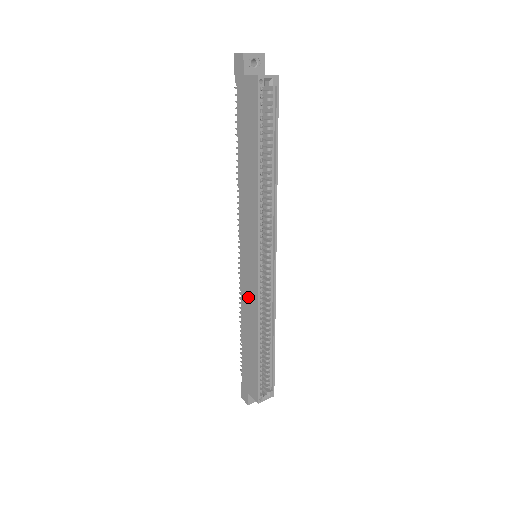
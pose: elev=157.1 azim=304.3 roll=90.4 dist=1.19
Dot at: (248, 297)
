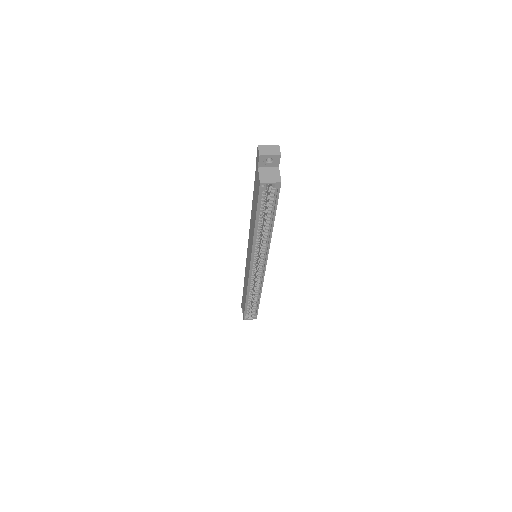
Dot at: occluded
